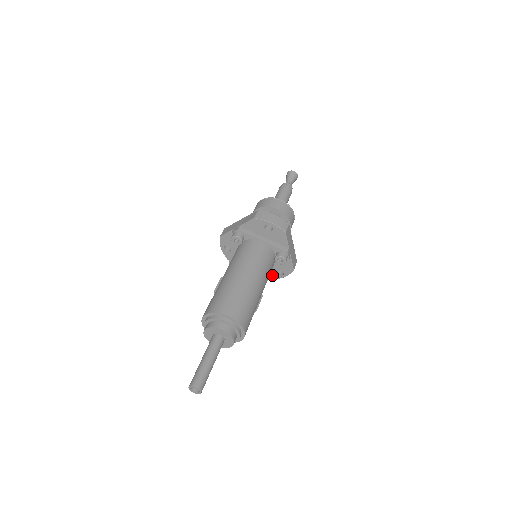
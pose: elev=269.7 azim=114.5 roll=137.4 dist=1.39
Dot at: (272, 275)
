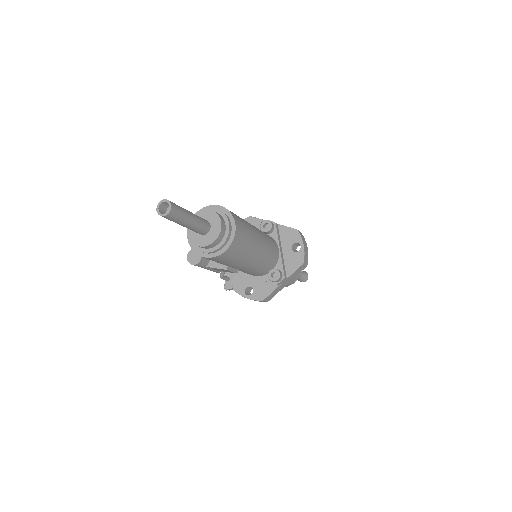
Dot at: (240, 286)
